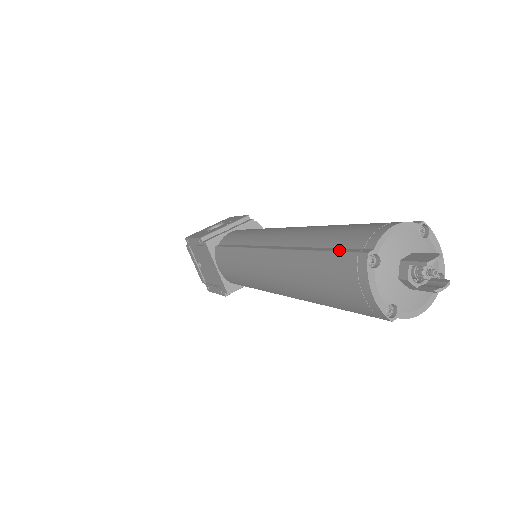
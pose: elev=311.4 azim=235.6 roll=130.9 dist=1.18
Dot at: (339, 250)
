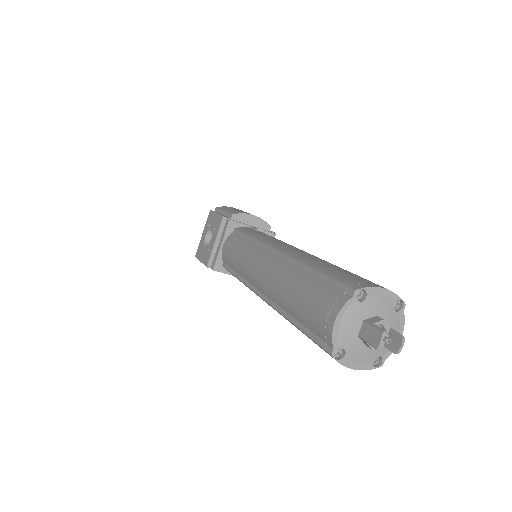
Dot at: (311, 336)
